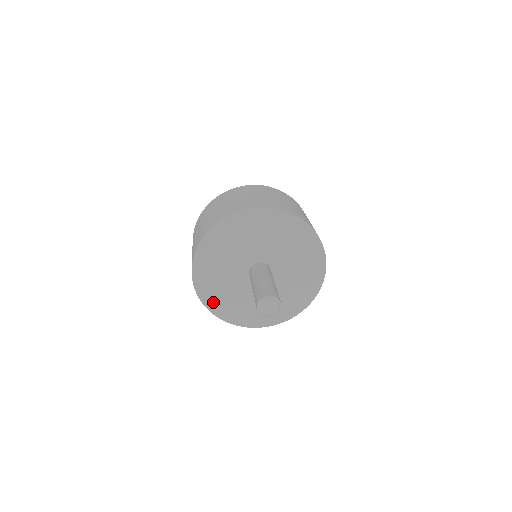
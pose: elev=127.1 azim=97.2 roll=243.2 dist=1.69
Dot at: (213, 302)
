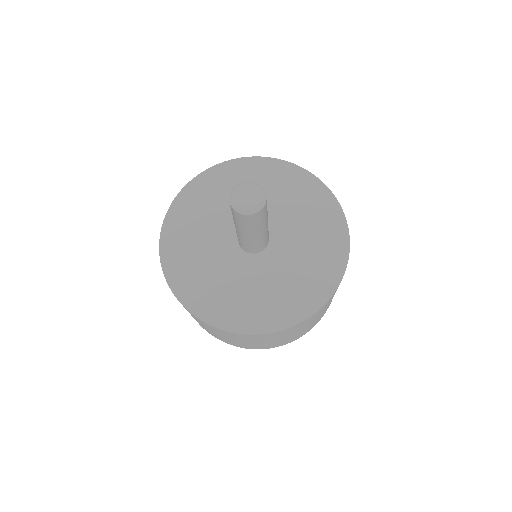
Dot at: (181, 279)
